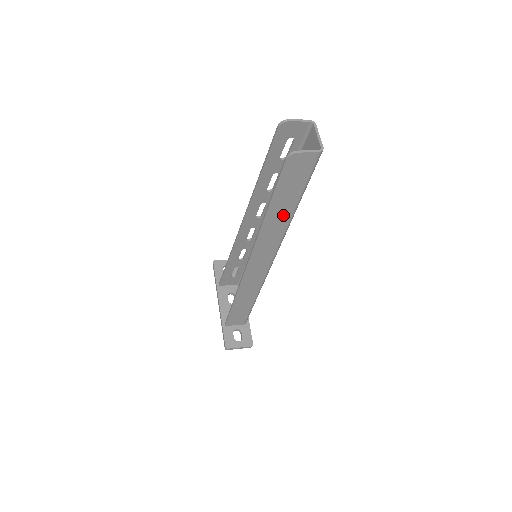
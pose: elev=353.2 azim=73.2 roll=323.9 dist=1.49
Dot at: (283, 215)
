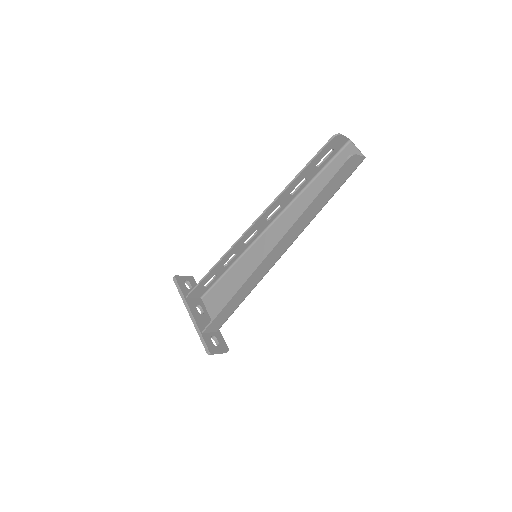
Dot at: (316, 209)
